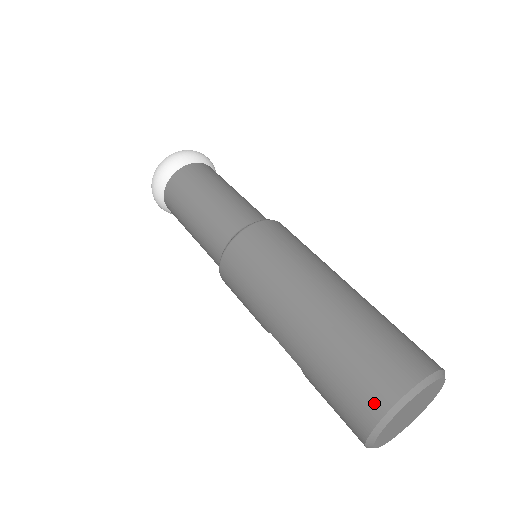
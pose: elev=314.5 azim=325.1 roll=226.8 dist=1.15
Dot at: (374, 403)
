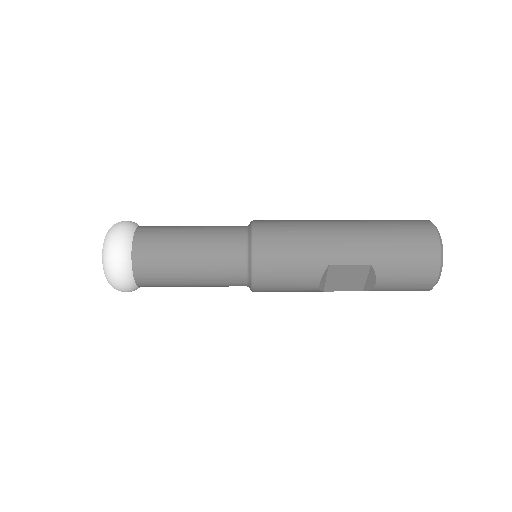
Dot at: (428, 233)
